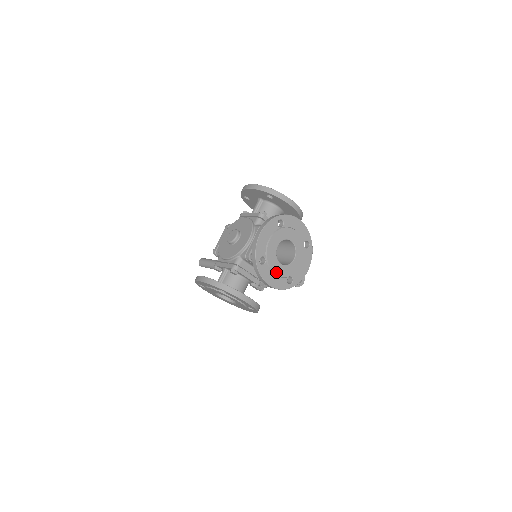
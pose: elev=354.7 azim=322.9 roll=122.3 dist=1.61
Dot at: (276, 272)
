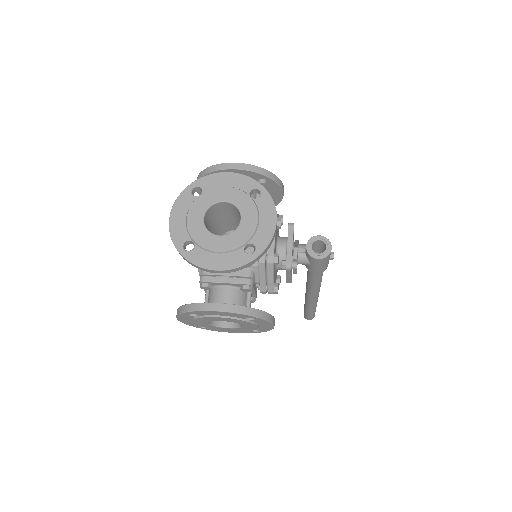
Dot at: (217, 249)
